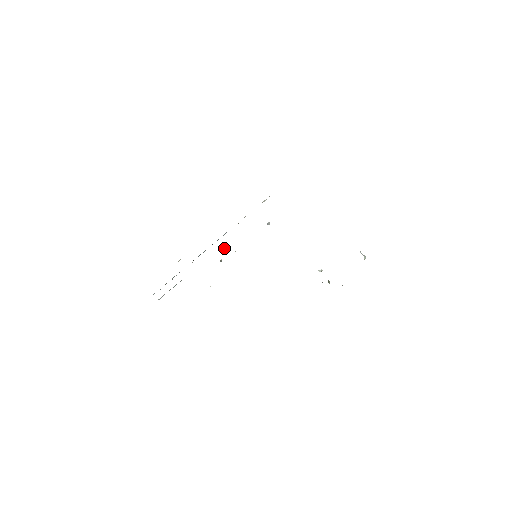
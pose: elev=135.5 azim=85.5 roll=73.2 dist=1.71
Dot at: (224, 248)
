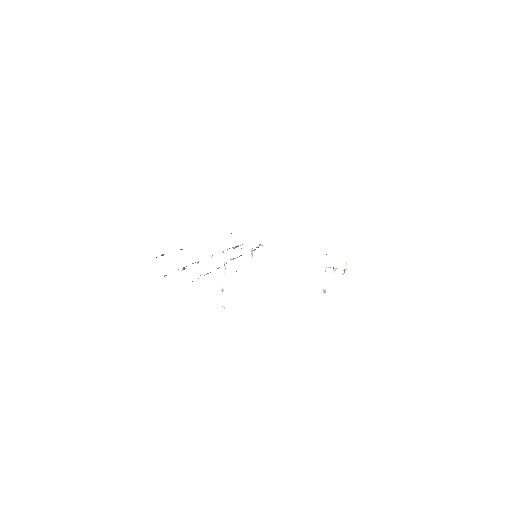
Dot at: (221, 290)
